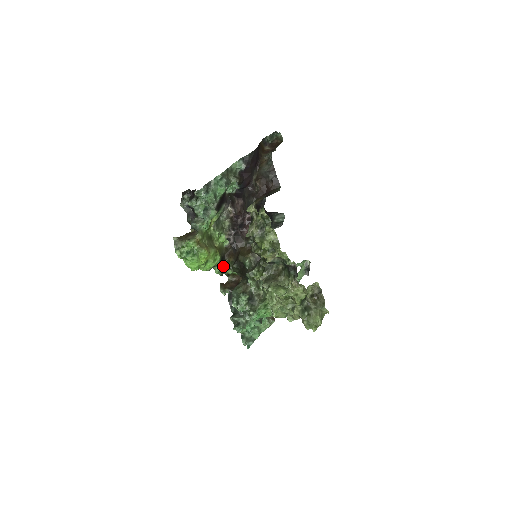
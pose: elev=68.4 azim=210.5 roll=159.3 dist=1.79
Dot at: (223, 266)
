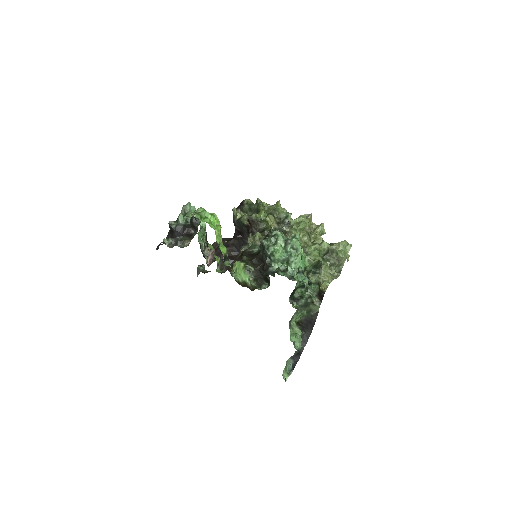
Dot at: (230, 273)
